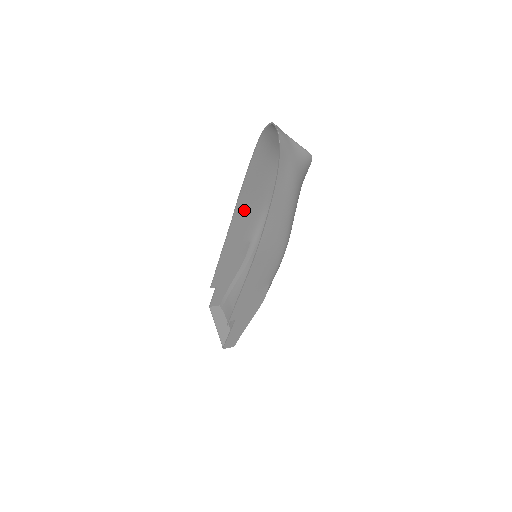
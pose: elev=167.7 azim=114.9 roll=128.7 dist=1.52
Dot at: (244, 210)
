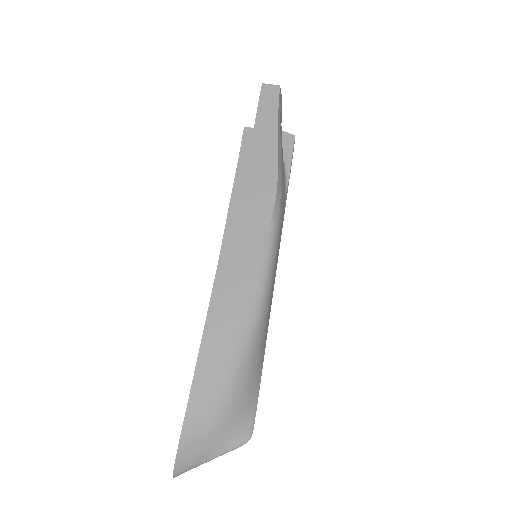
Dot at: (228, 290)
